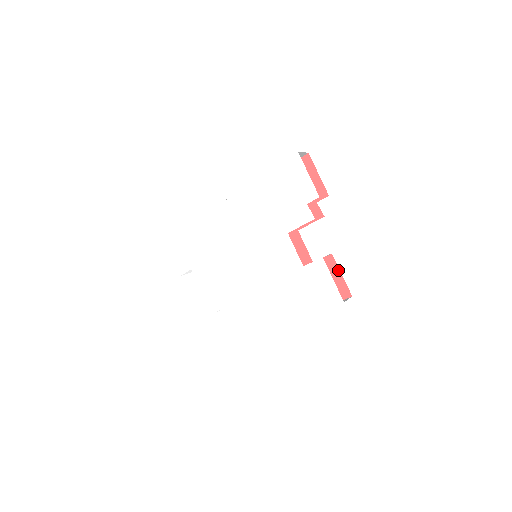
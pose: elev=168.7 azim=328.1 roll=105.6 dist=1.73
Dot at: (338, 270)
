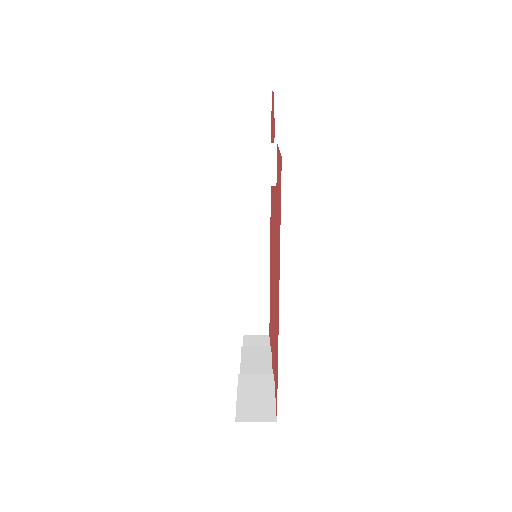
Dot at: (278, 151)
